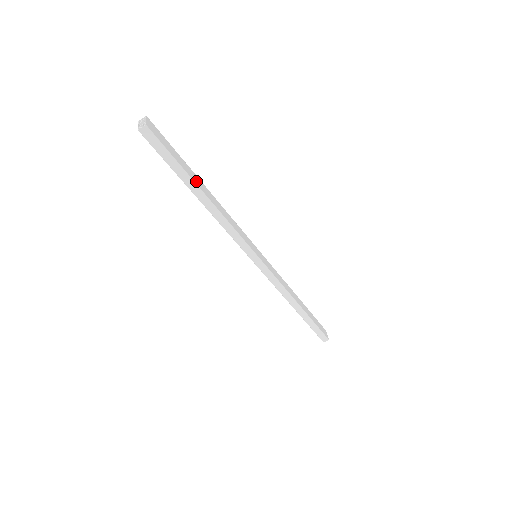
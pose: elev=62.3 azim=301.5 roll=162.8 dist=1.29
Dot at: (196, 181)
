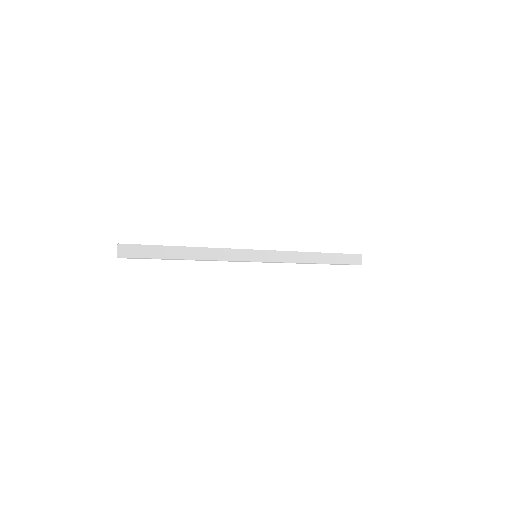
Dot at: (175, 255)
